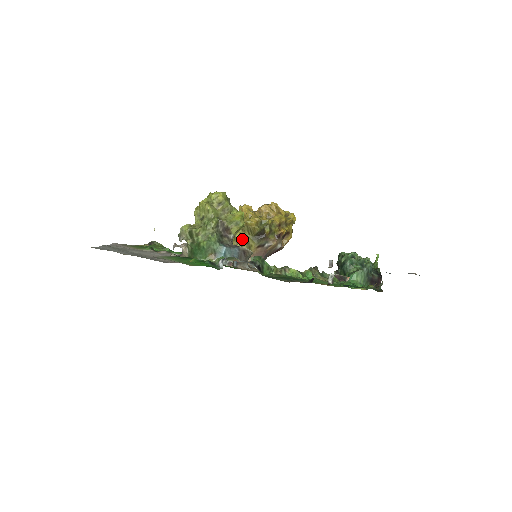
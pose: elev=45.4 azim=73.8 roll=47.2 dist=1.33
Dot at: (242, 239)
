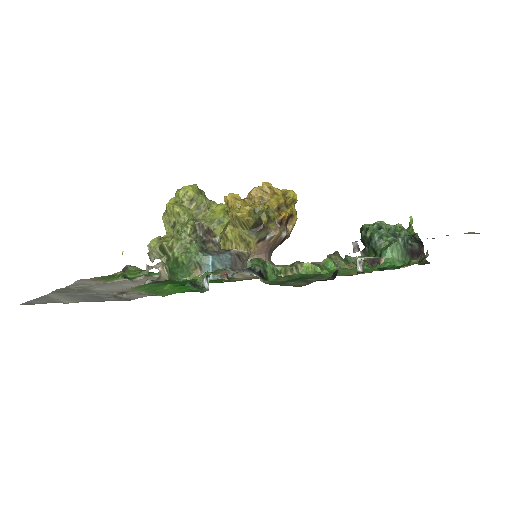
Dot at: (236, 237)
